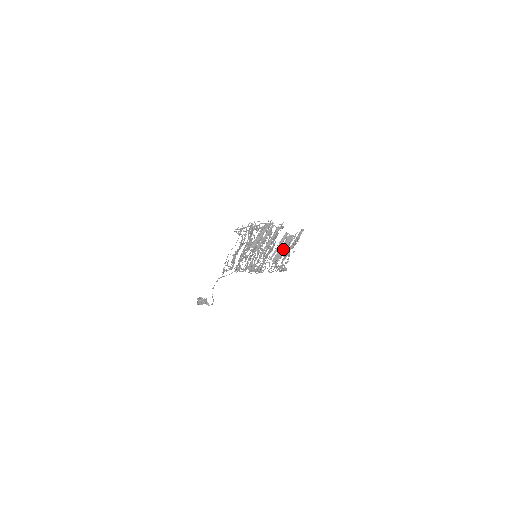
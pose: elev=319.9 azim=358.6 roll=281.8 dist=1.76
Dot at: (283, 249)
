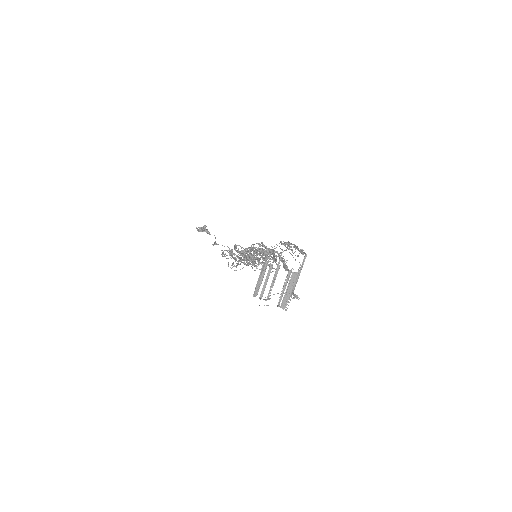
Dot at: (289, 291)
